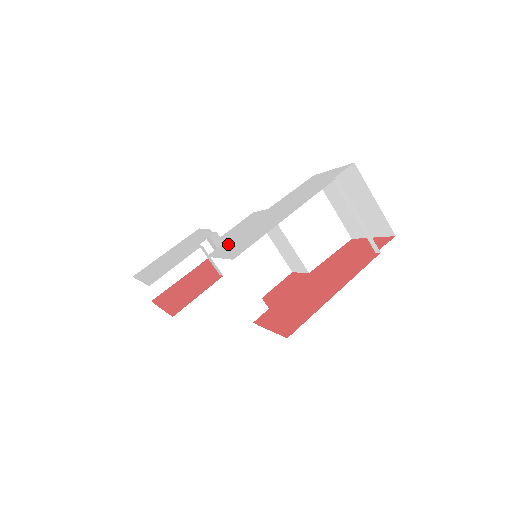
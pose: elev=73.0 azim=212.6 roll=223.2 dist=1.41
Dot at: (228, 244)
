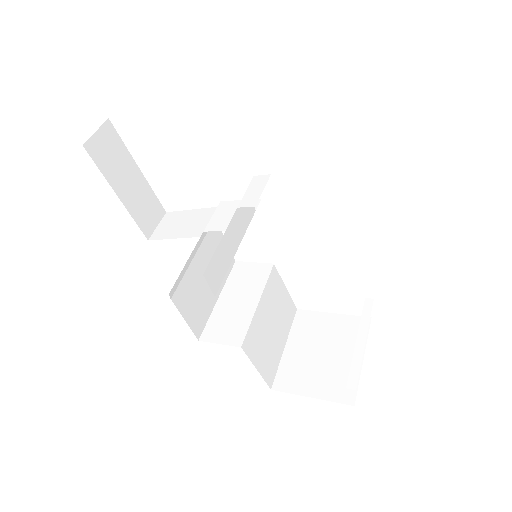
Dot at: occluded
